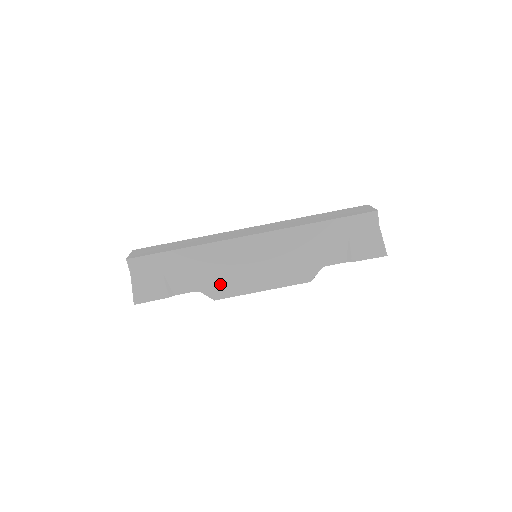
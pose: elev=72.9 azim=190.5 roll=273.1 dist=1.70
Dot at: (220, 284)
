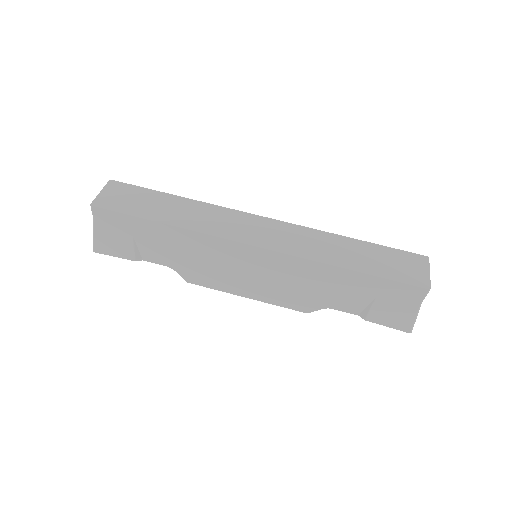
Dot at: (199, 272)
